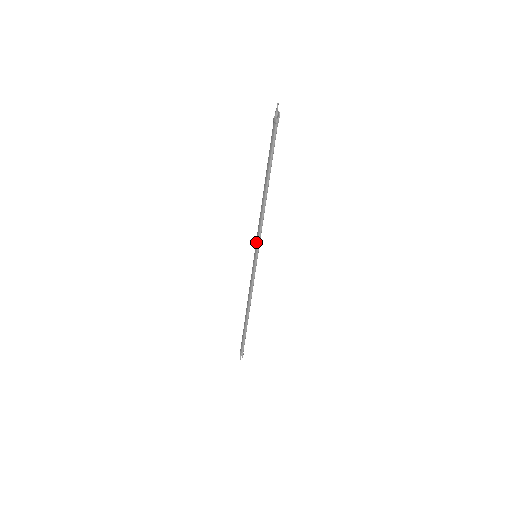
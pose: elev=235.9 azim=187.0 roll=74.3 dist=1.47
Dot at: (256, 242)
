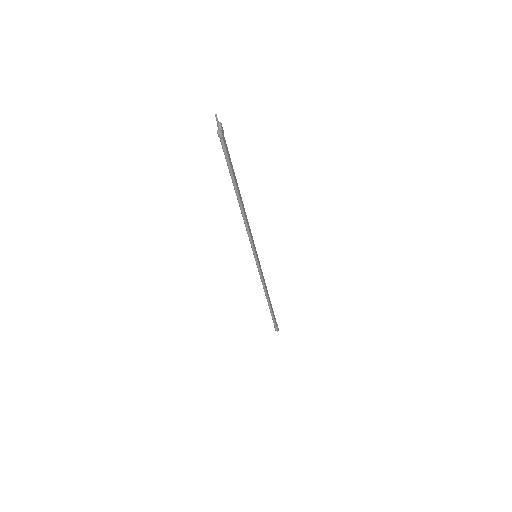
Dot at: occluded
